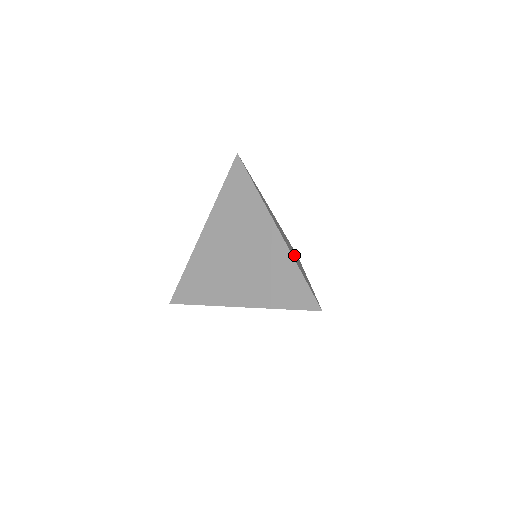
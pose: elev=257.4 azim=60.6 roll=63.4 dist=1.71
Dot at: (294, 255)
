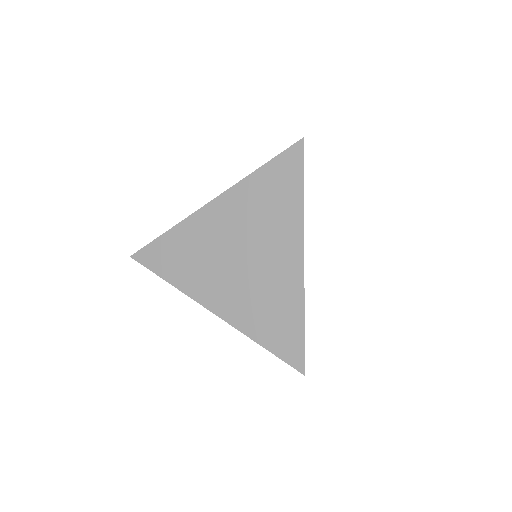
Dot at: occluded
